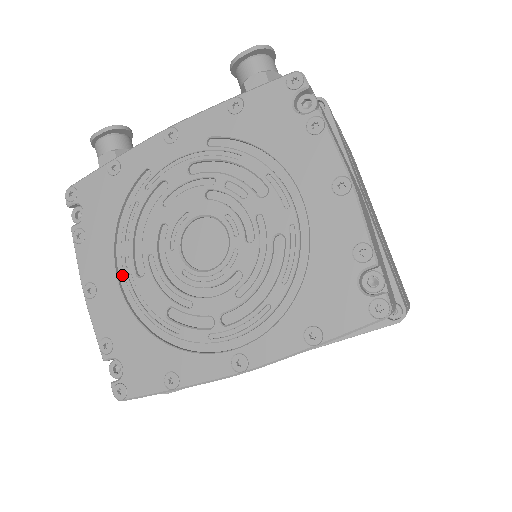
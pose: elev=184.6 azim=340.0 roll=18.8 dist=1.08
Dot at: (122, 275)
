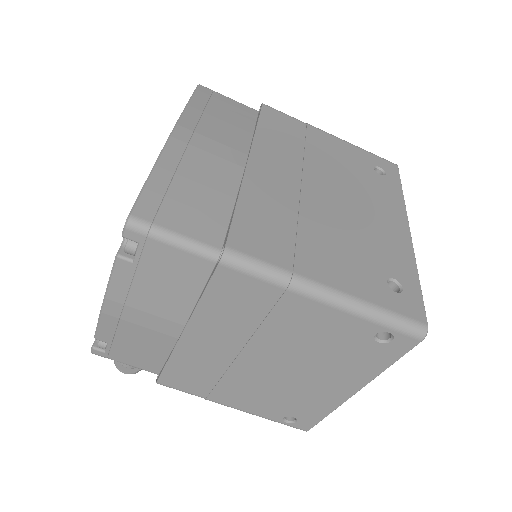
Dot at: occluded
